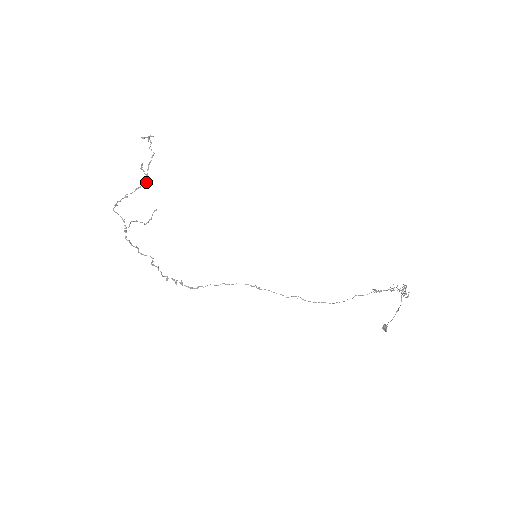
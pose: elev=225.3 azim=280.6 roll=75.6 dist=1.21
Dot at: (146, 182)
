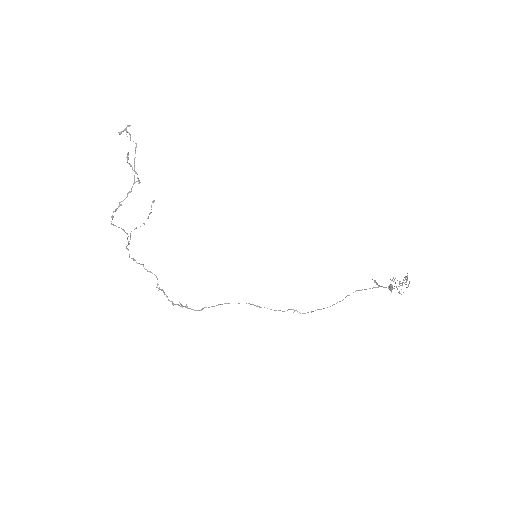
Dot at: (136, 181)
